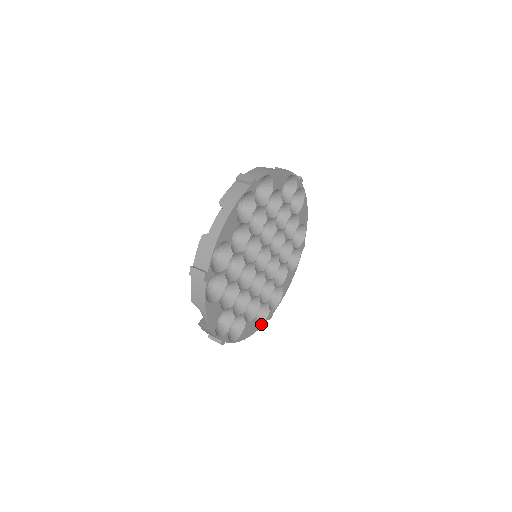
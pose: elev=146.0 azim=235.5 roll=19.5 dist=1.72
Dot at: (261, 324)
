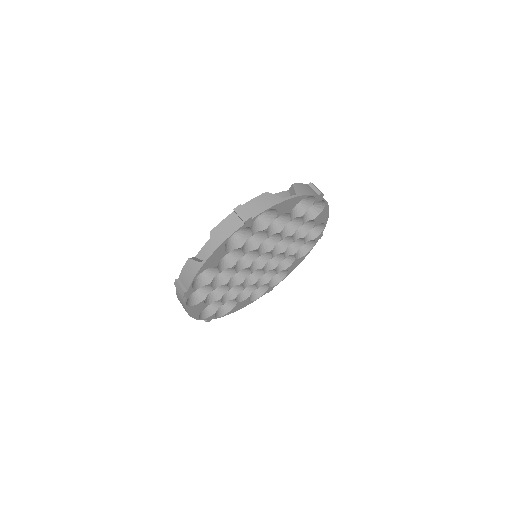
Dot at: (311, 247)
